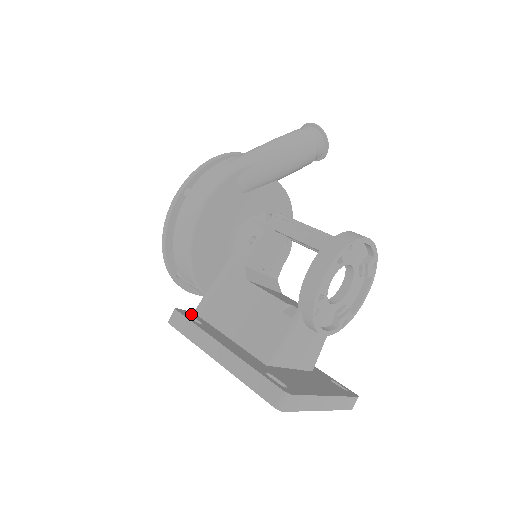
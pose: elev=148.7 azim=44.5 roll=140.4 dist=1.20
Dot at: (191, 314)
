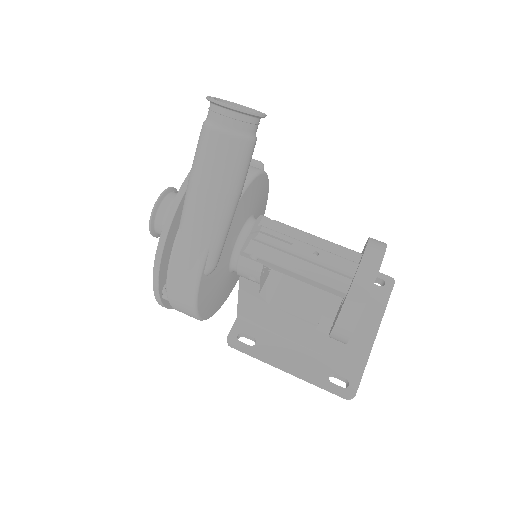
Dot at: (239, 329)
